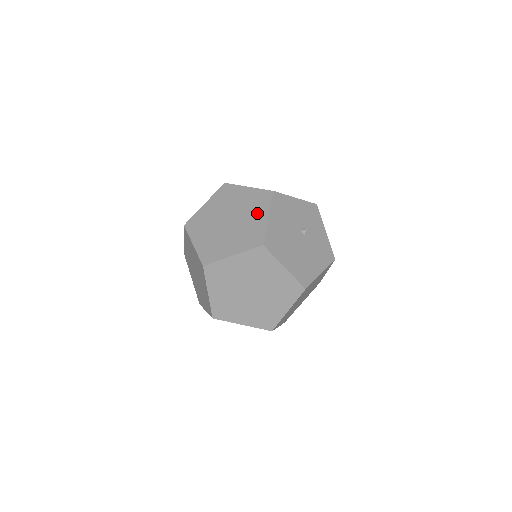
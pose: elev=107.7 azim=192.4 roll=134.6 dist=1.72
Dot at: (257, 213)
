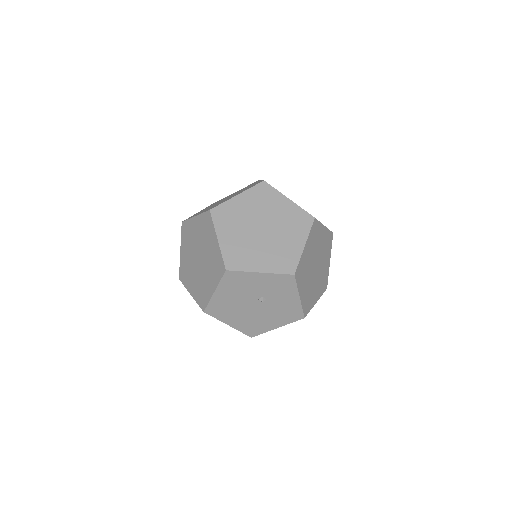
Dot at: (211, 278)
